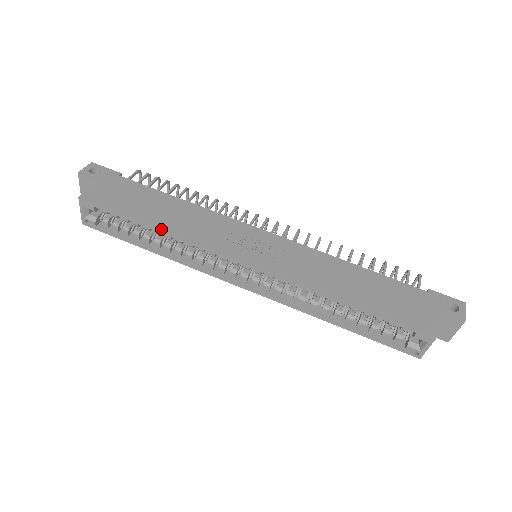
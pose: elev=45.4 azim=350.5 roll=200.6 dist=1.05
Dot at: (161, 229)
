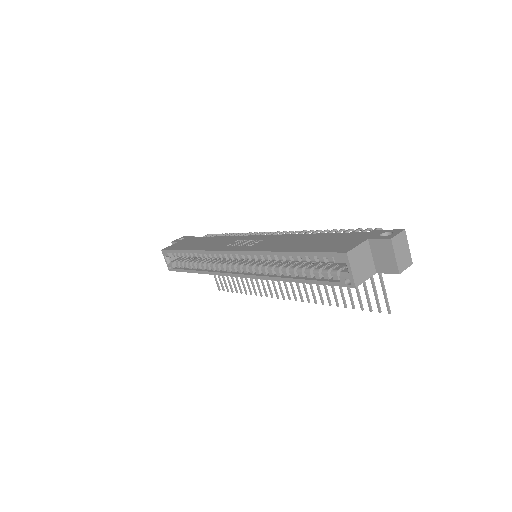
Dot at: (192, 250)
